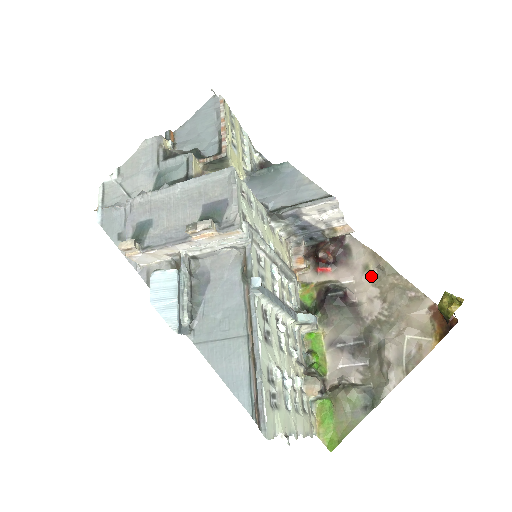
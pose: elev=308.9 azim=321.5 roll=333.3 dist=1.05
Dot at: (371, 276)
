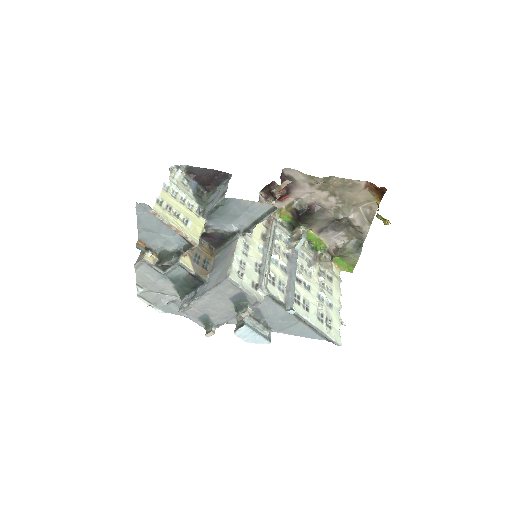
Dot at: (317, 187)
